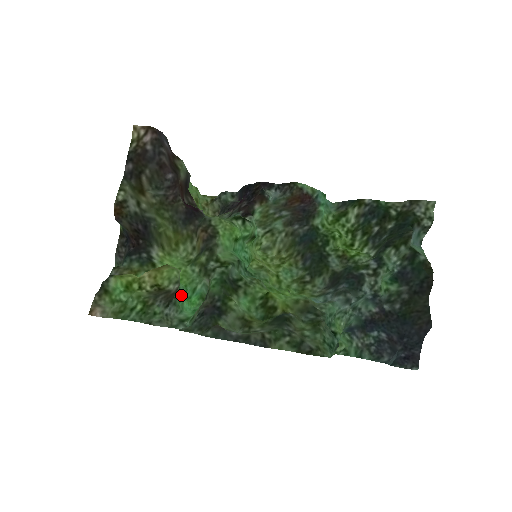
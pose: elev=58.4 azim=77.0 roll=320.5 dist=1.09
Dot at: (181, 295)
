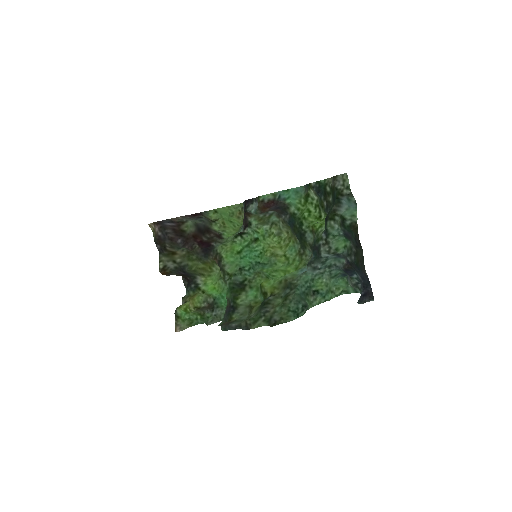
Dot at: (220, 300)
